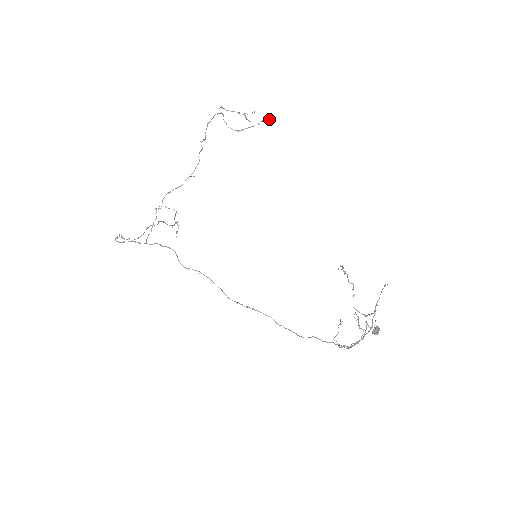
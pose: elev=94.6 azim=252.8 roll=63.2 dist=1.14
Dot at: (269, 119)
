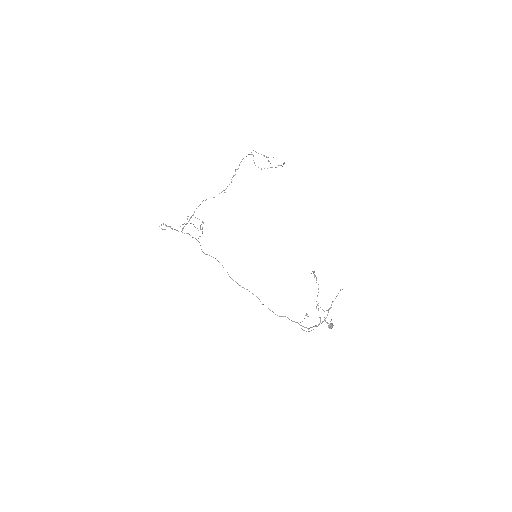
Dot at: (283, 164)
